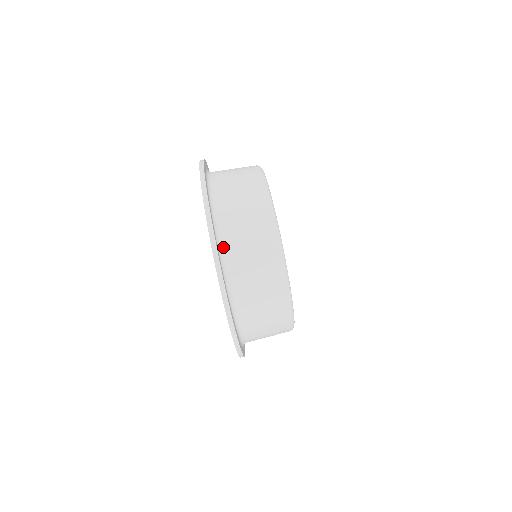
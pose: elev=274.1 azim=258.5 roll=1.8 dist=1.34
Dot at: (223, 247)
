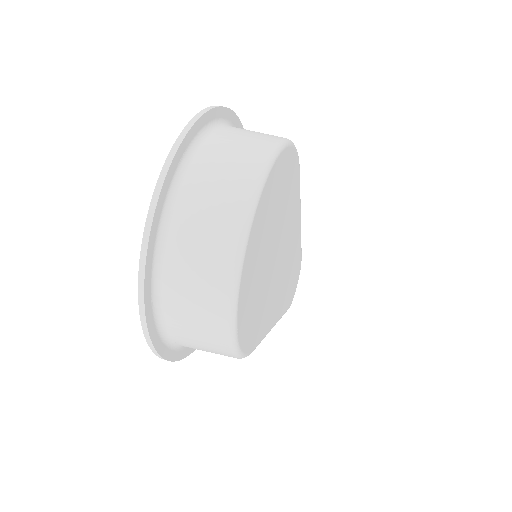
Dot at: (174, 204)
